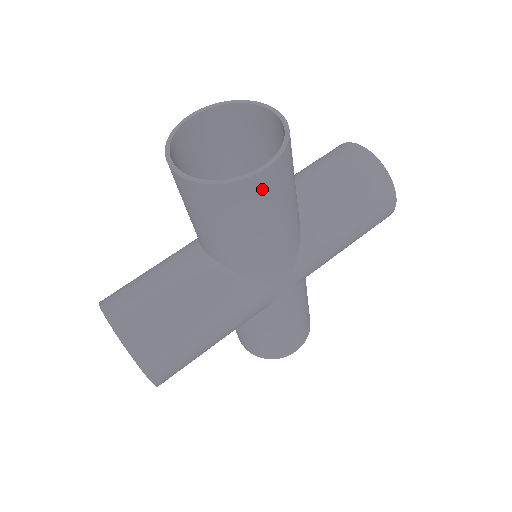
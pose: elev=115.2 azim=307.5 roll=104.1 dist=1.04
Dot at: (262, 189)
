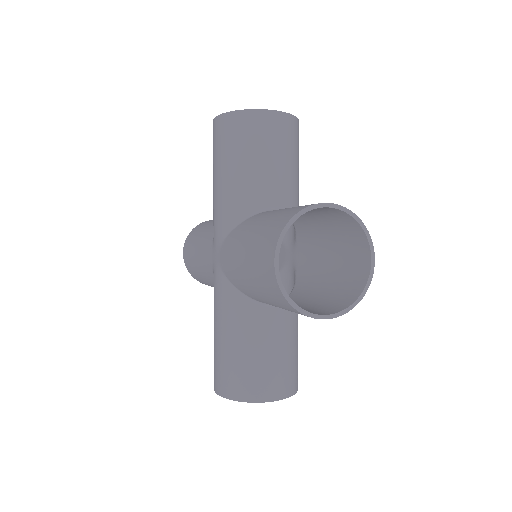
Dot at: (363, 265)
